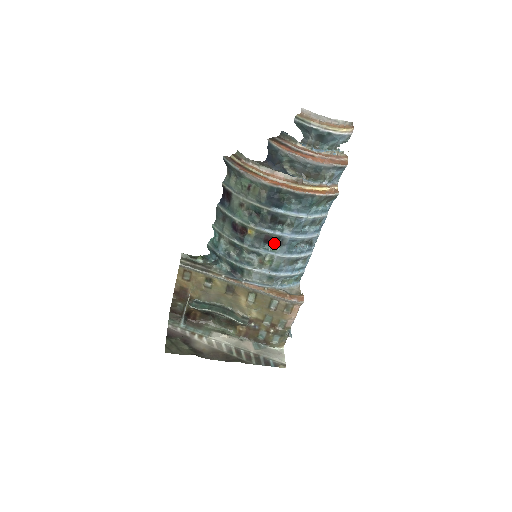
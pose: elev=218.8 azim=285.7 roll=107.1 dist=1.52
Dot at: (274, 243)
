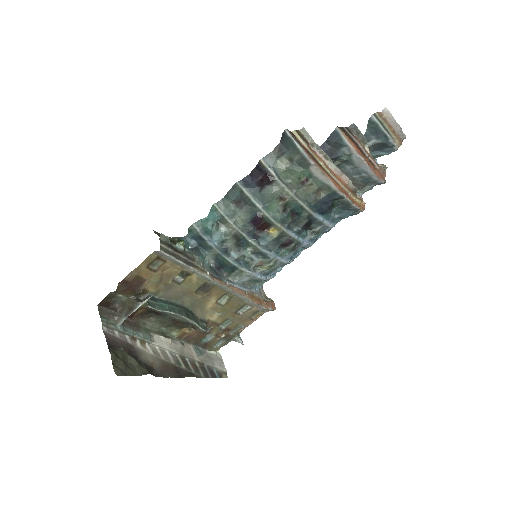
Dot at: (289, 248)
